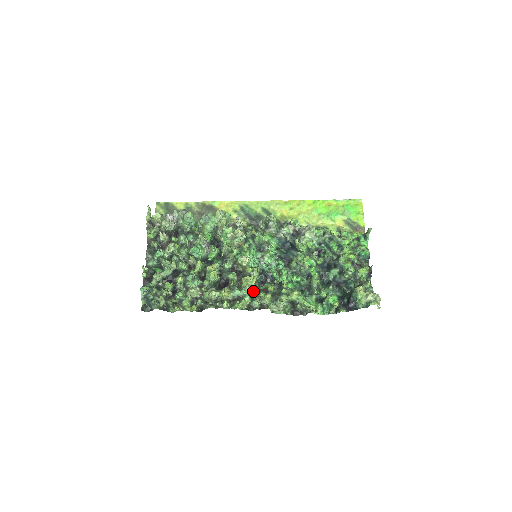
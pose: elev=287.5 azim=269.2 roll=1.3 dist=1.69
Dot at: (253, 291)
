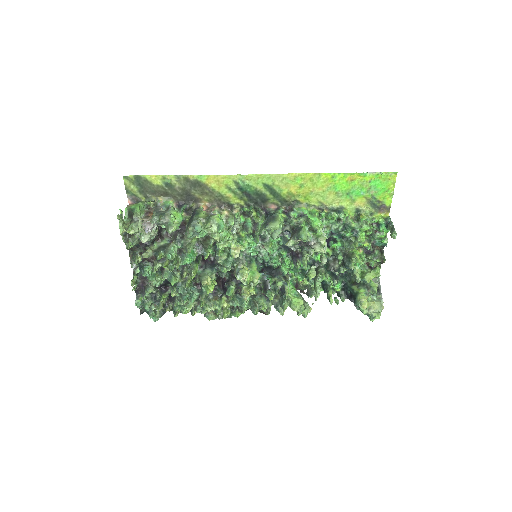
Dot at: (253, 296)
